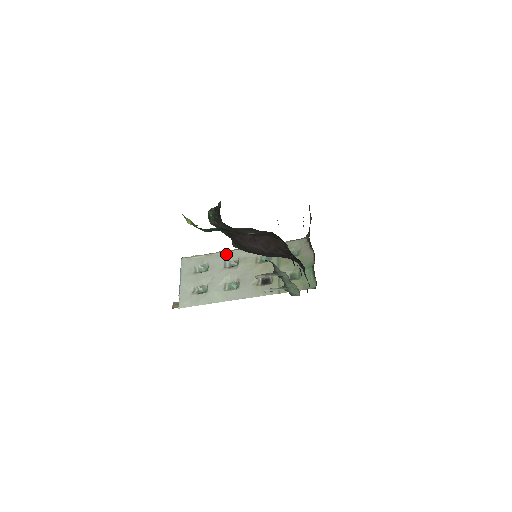
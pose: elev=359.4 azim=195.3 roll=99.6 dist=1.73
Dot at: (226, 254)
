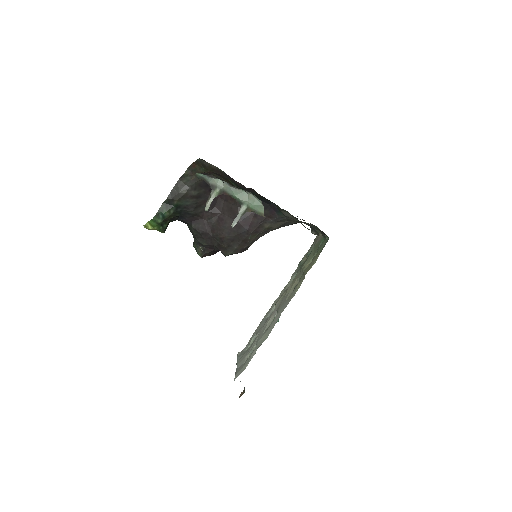
Dot at: (267, 314)
